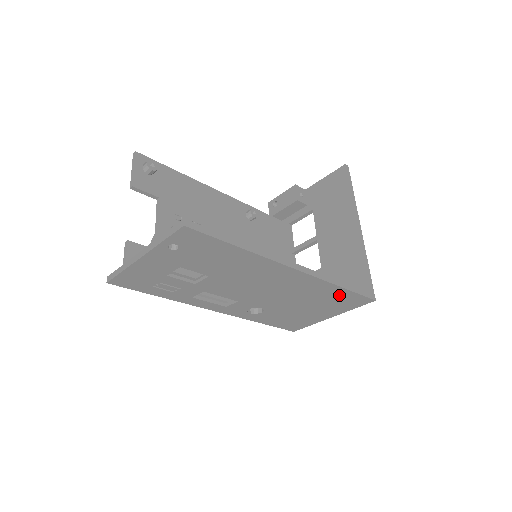
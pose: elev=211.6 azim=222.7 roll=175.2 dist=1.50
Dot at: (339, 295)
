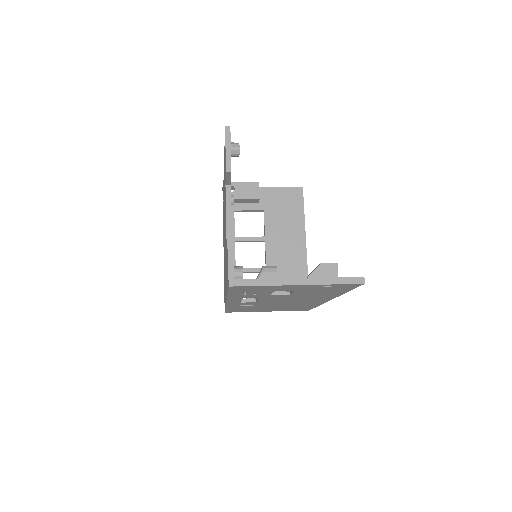
Dot at: (305, 307)
